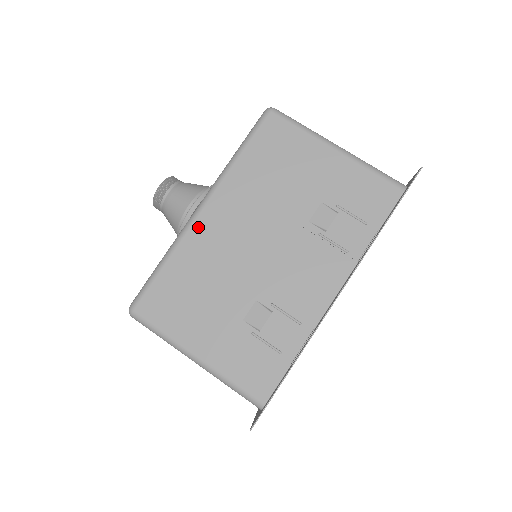
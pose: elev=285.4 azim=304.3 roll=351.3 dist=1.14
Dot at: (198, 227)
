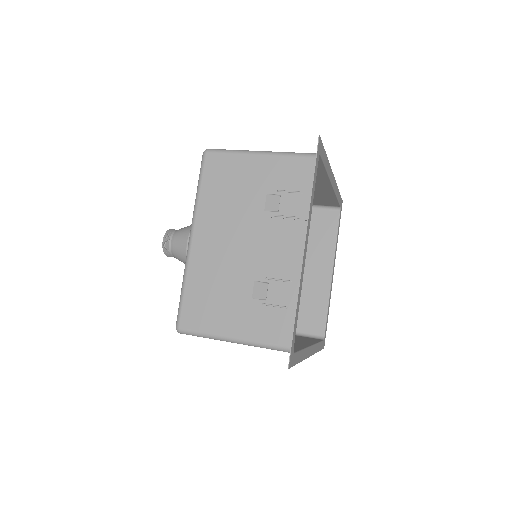
Dot at: (195, 252)
